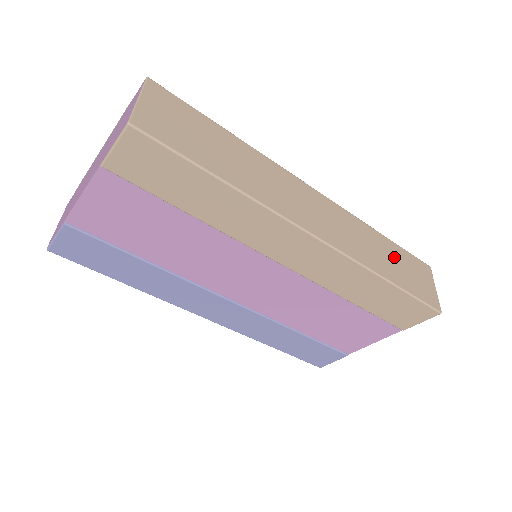
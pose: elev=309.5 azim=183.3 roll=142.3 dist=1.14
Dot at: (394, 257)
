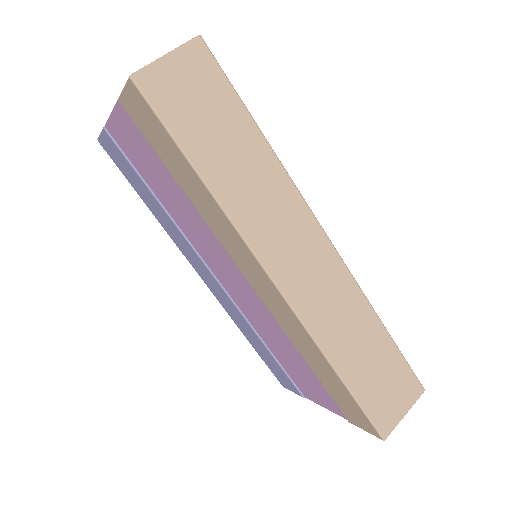
Dot at: (374, 354)
